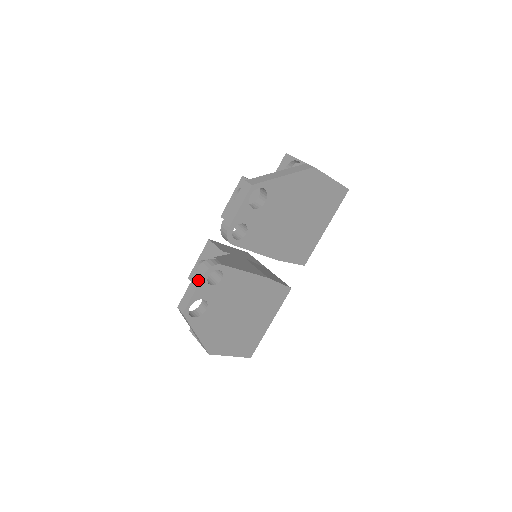
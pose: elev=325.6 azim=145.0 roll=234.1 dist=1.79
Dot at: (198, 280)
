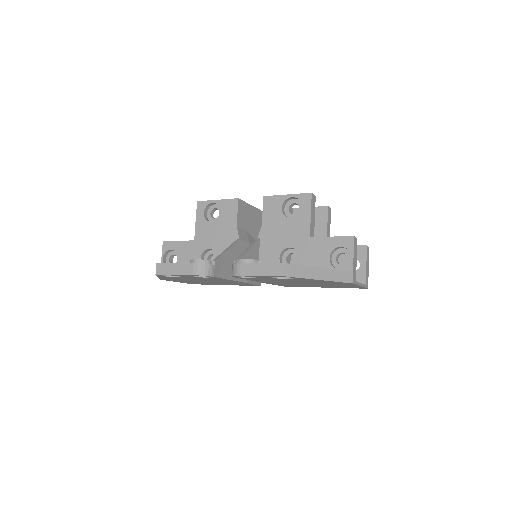
Dot at: (186, 272)
